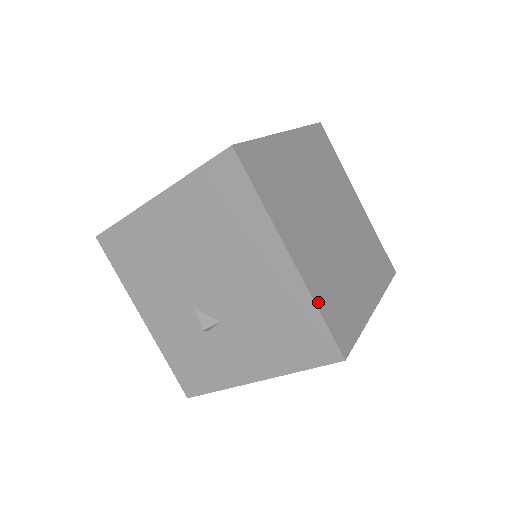
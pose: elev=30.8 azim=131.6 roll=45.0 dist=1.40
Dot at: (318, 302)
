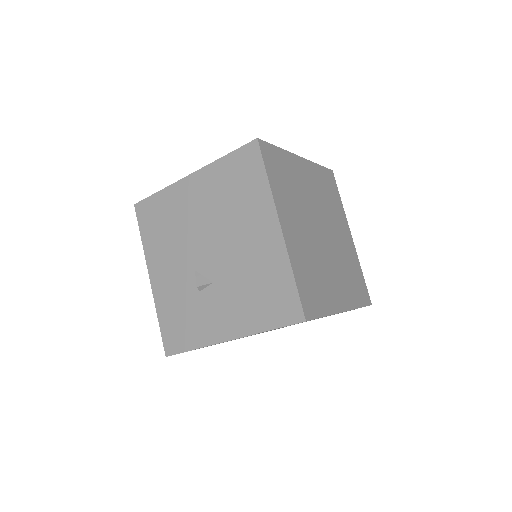
Dot at: (294, 269)
